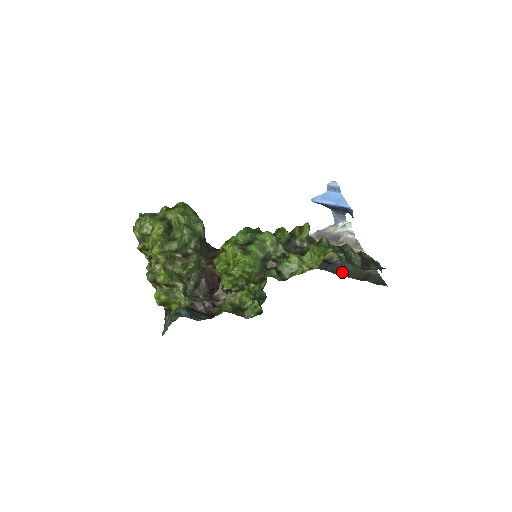
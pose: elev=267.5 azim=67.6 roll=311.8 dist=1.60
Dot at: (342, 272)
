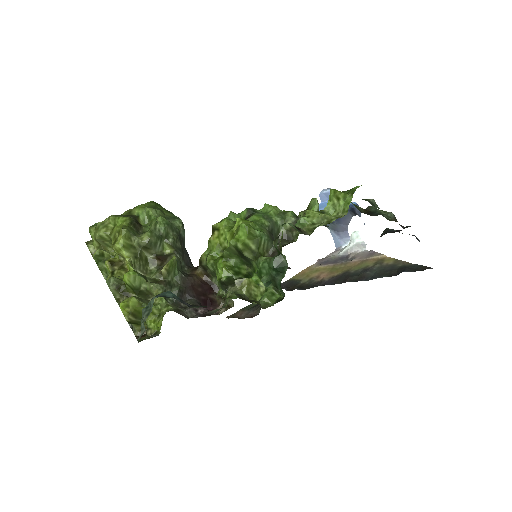
Dot at: (367, 277)
